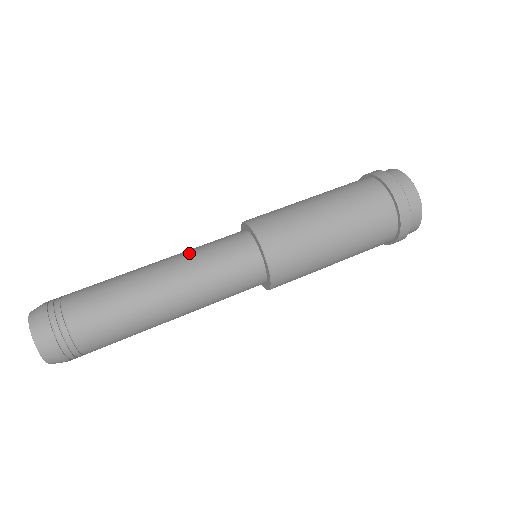
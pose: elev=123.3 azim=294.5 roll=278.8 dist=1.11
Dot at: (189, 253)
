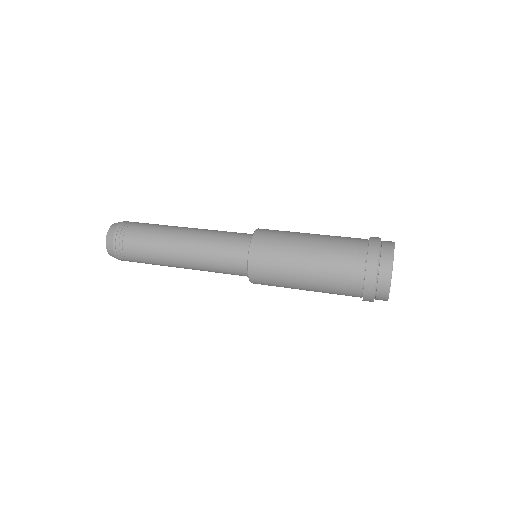
Dot at: occluded
